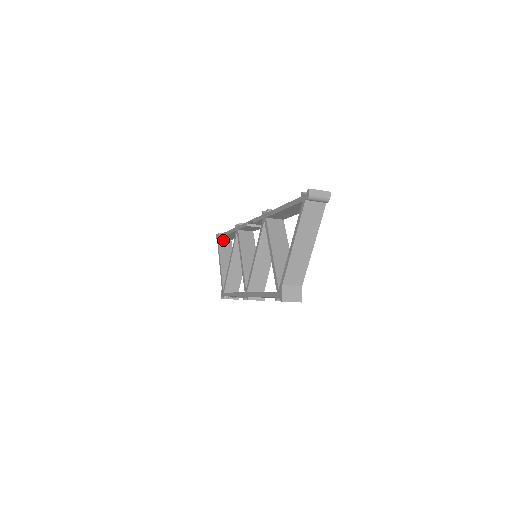
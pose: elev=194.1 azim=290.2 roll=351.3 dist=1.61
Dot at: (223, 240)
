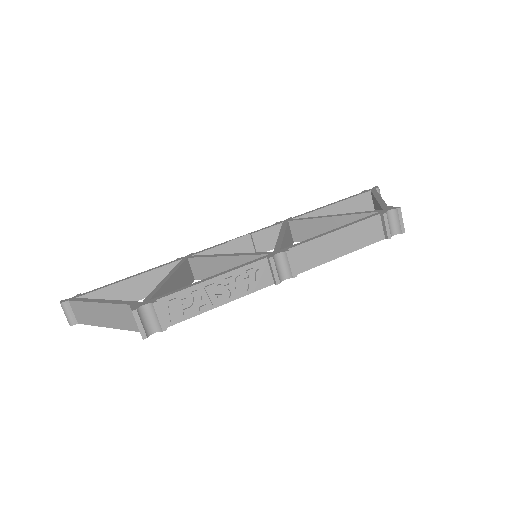
Dot at: occluded
